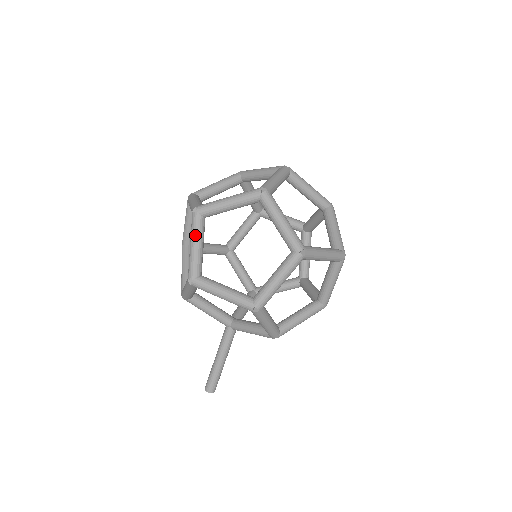
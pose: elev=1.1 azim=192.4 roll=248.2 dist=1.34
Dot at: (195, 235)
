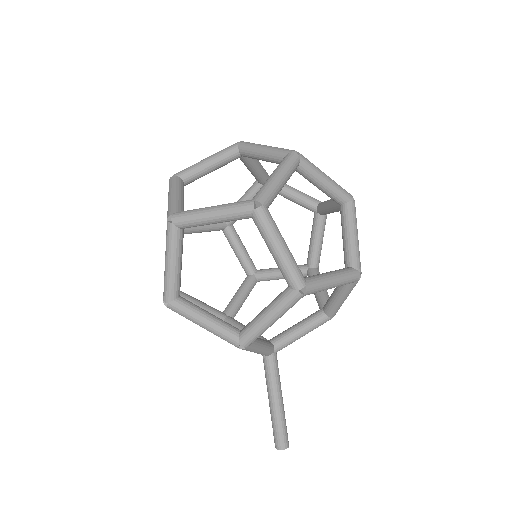
Dot at: (278, 233)
